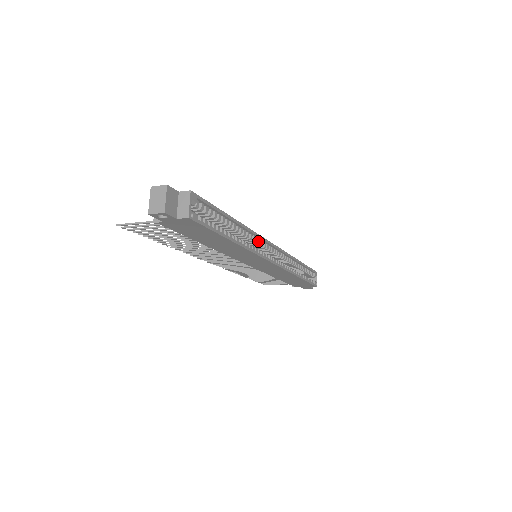
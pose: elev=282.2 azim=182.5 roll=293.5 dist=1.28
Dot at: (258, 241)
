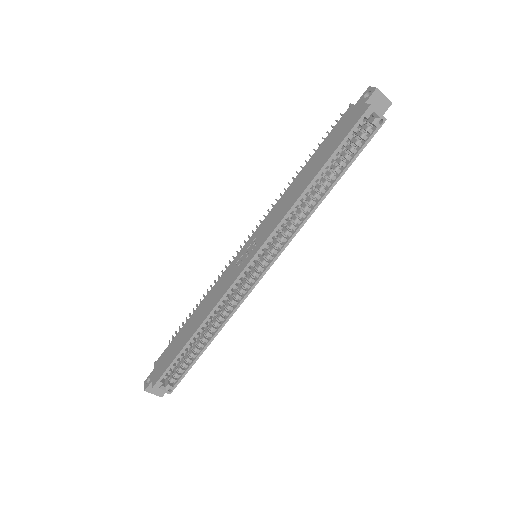
Dot at: (233, 288)
